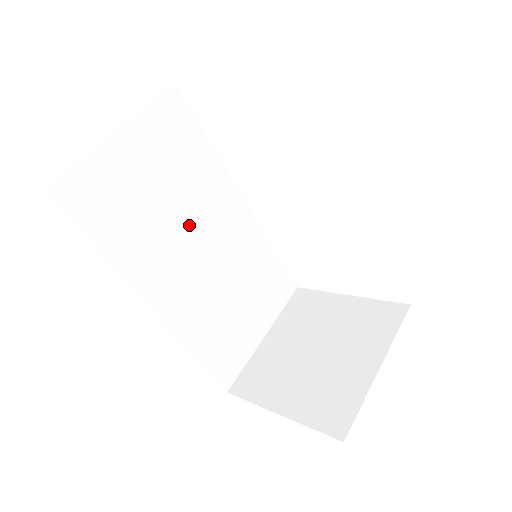
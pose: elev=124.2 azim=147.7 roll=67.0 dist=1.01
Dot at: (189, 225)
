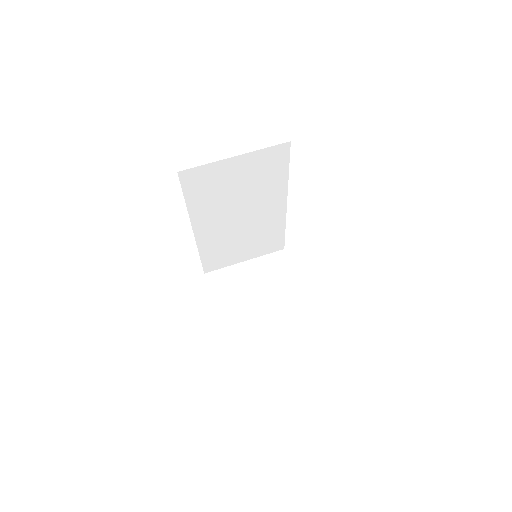
Dot at: (242, 205)
